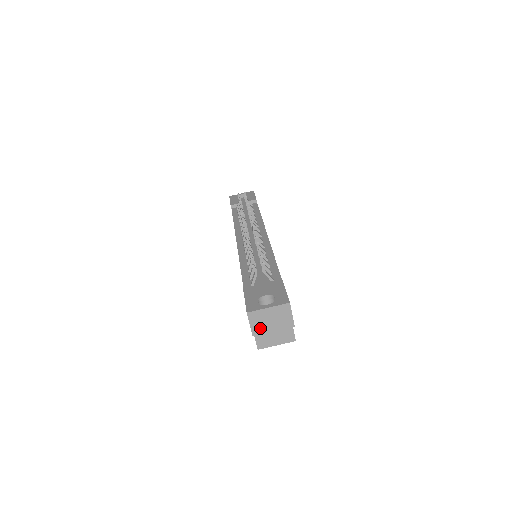
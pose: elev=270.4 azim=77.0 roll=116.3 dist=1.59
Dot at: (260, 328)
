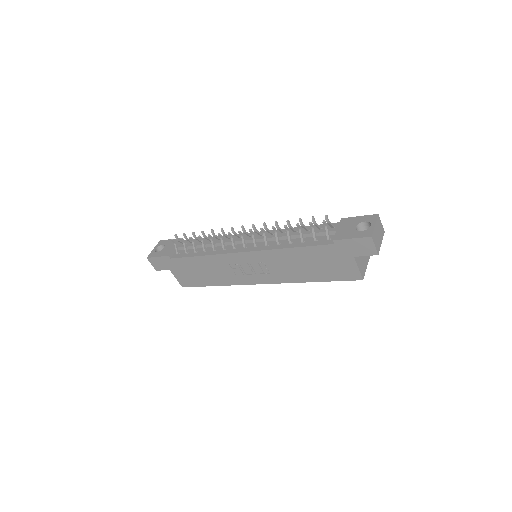
Dot at: (378, 245)
